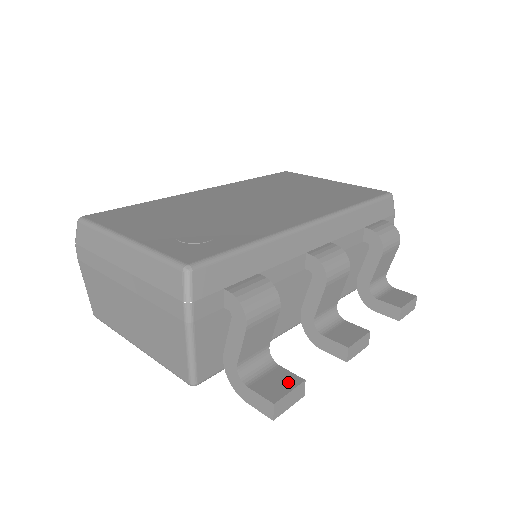
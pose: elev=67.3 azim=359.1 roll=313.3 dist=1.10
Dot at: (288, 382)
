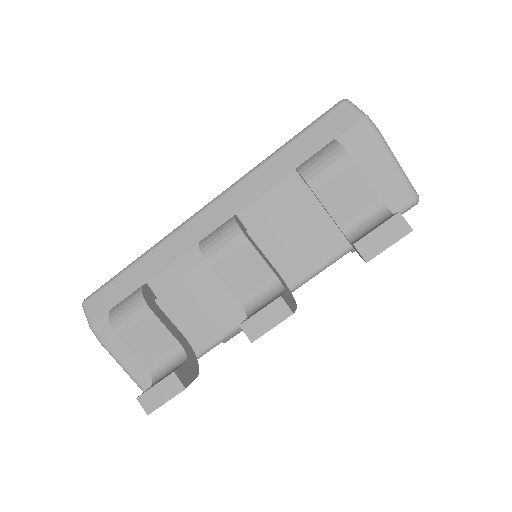
Dot at: (166, 376)
